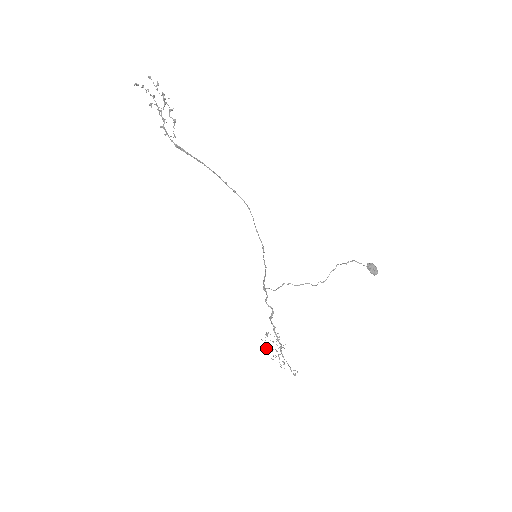
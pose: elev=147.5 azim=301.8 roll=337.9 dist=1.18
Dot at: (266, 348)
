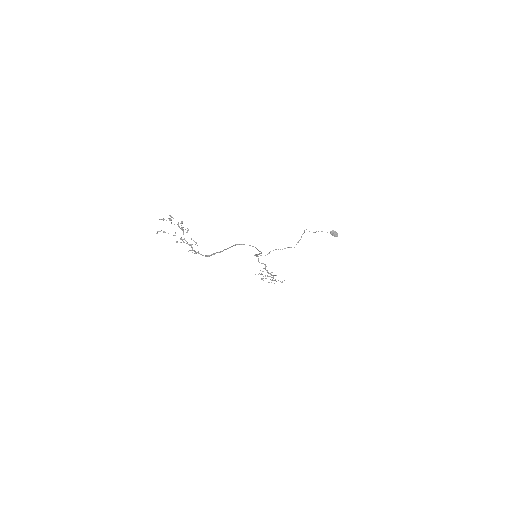
Dot at: (262, 279)
